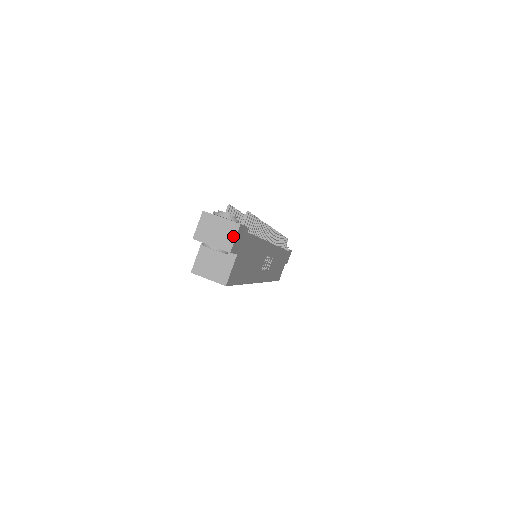
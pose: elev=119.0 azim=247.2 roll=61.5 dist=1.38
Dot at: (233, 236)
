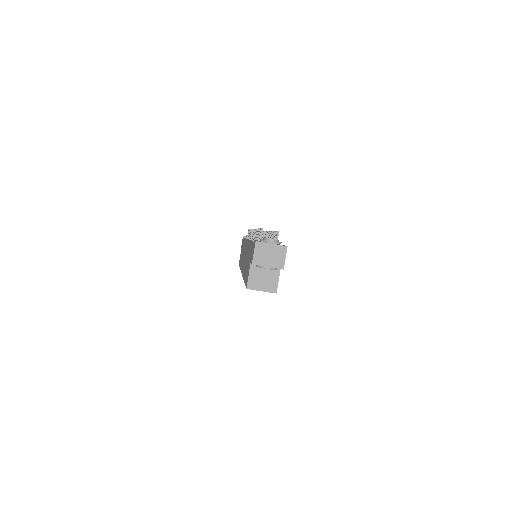
Dot at: (284, 256)
